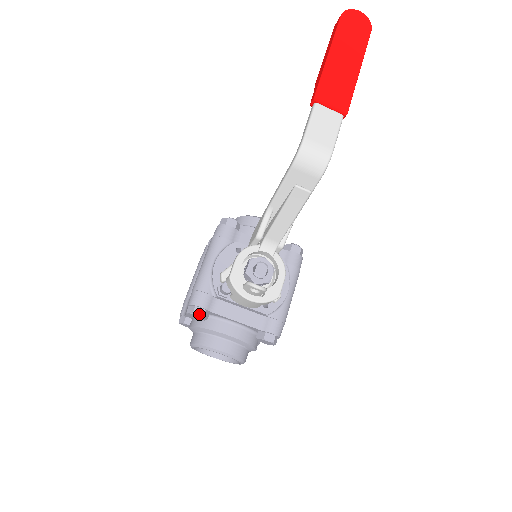
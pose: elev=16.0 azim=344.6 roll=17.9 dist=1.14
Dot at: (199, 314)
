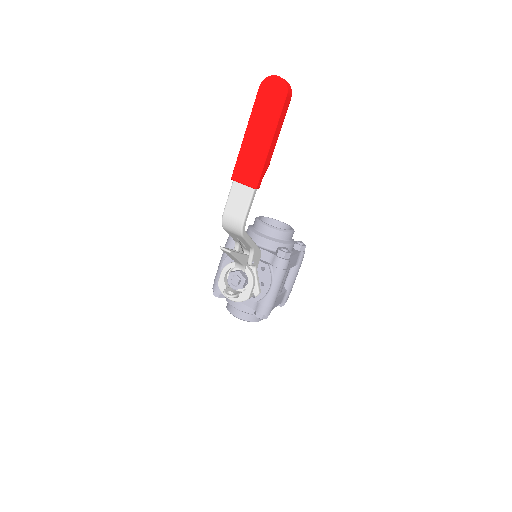
Dot at: (216, 296)
